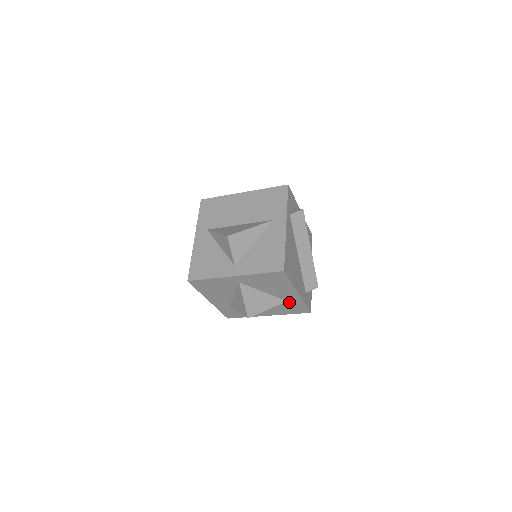
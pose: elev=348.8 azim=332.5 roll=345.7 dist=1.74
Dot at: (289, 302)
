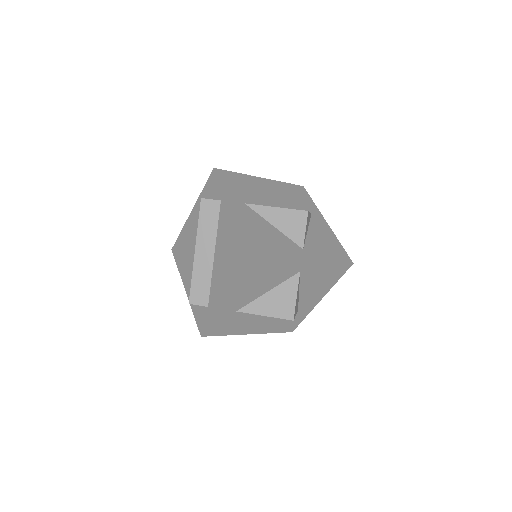
Dot at: (297, 312)
